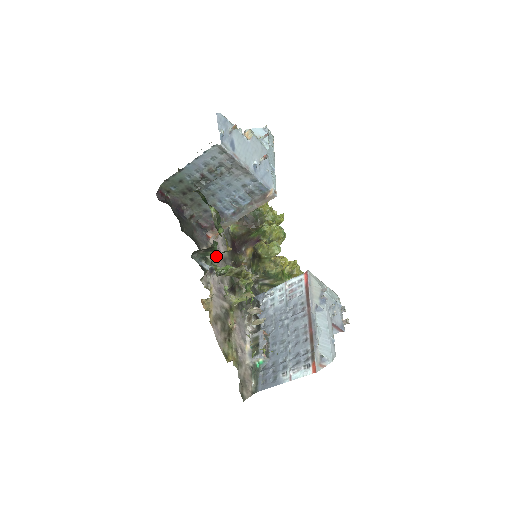
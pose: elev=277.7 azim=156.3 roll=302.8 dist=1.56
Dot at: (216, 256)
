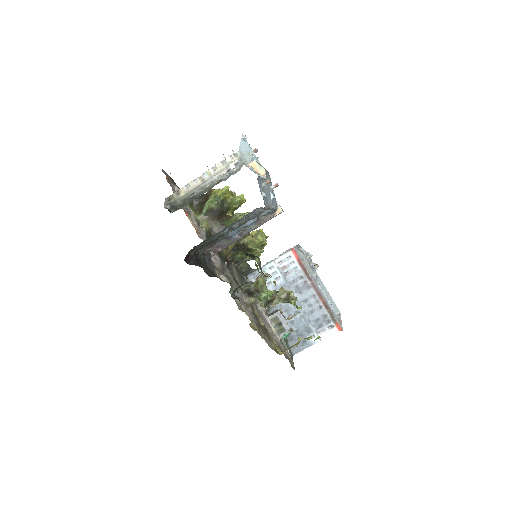
Dot at: occluded
